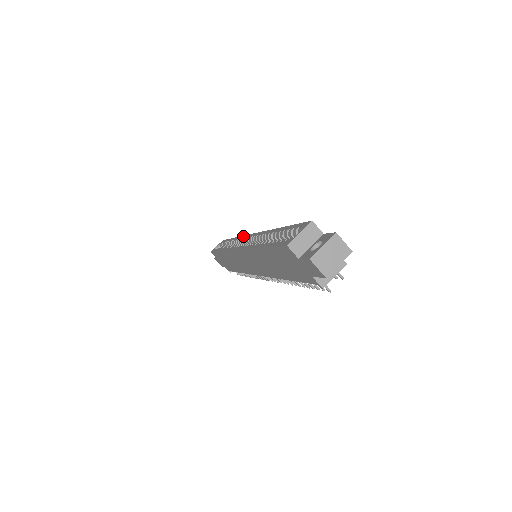
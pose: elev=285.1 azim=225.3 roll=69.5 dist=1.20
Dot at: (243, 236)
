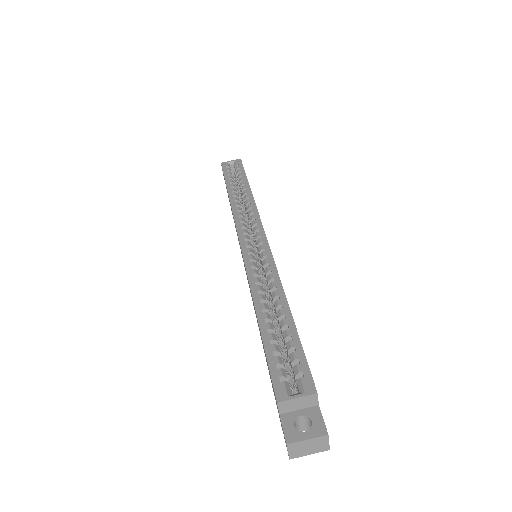
Dot at: (258, 216)
